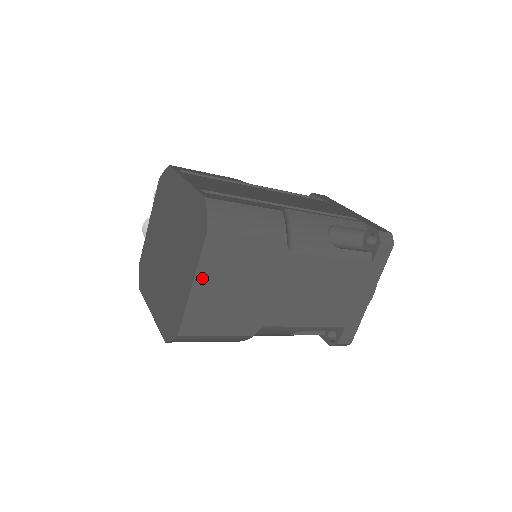
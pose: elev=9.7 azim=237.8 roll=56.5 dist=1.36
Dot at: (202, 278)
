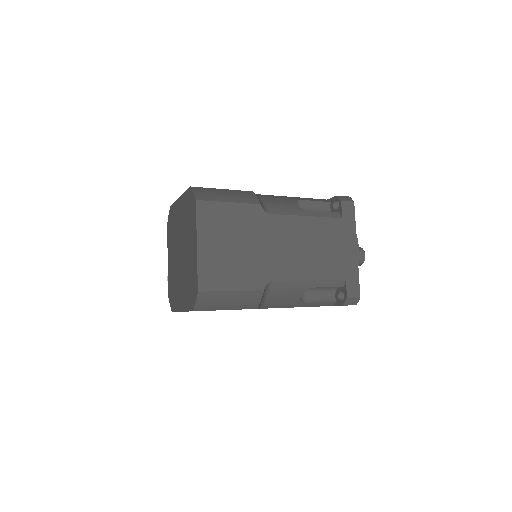
Dot at: (203, 239)
